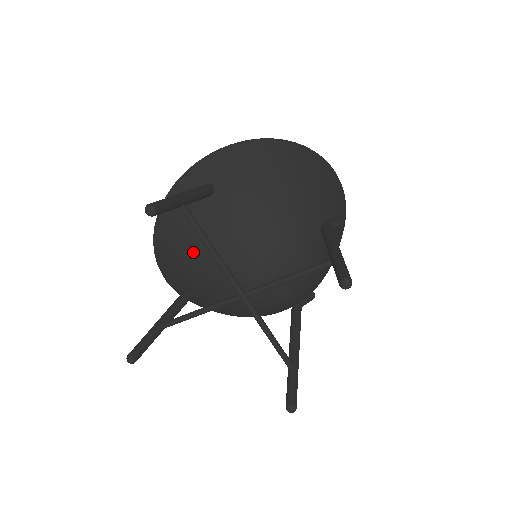
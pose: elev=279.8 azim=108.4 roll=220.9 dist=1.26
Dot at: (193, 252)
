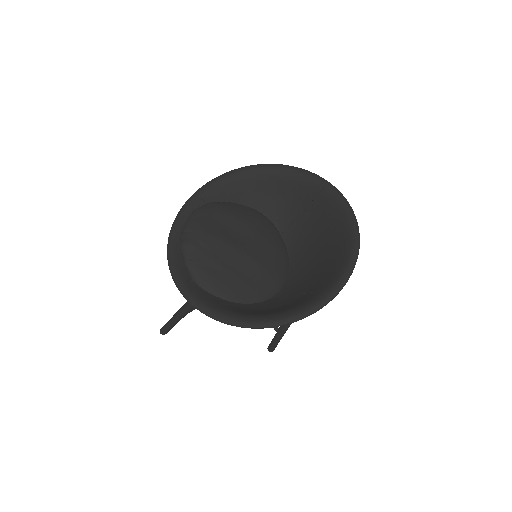
Dot at: occluded
